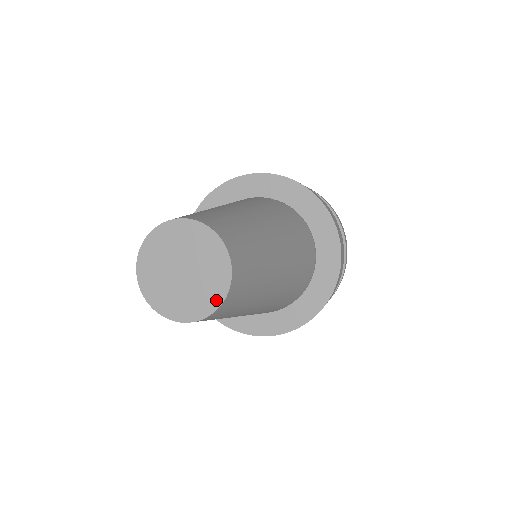
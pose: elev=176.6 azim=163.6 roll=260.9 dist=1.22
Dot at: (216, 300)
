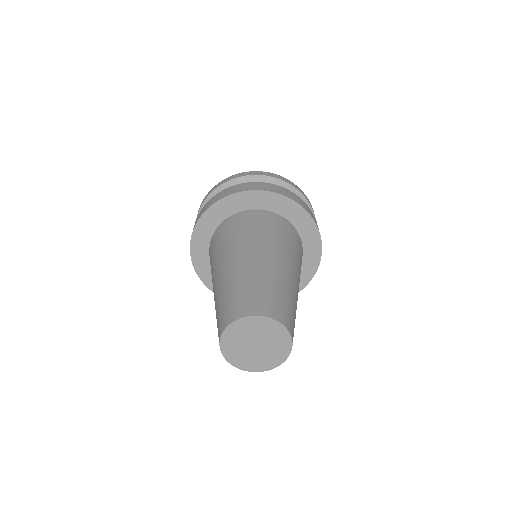
Dot at: (275, 364)
